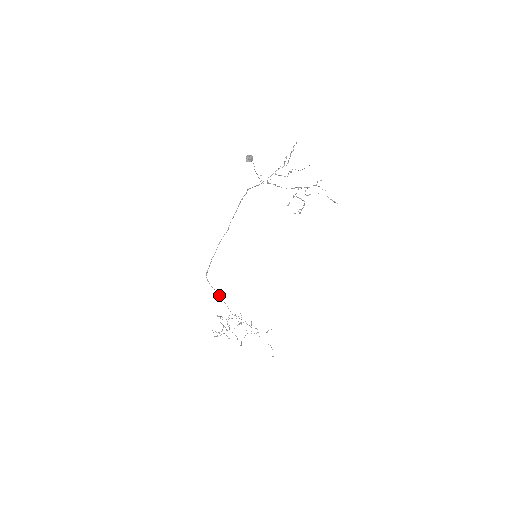
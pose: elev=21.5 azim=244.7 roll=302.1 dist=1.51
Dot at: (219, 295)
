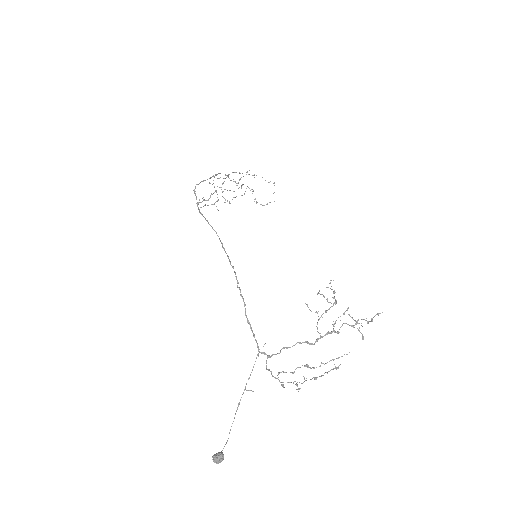
Dot at: (215, 175)
